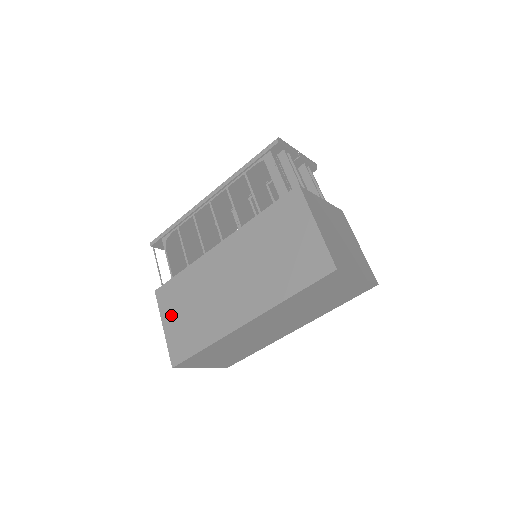
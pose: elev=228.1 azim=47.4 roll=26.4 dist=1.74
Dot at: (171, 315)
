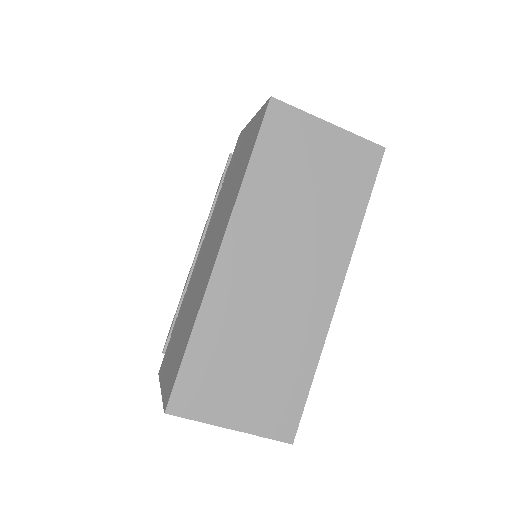
Dot at: (167, 366)
